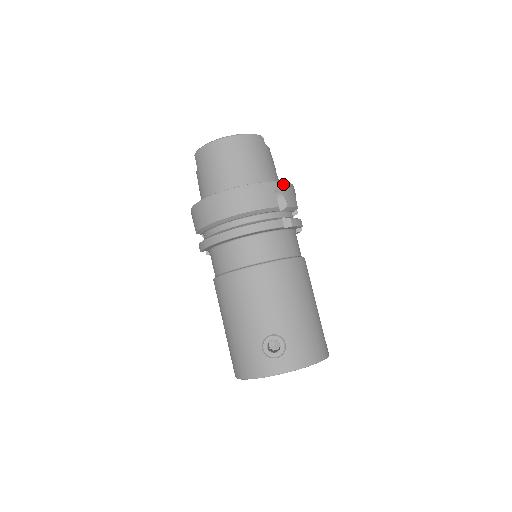
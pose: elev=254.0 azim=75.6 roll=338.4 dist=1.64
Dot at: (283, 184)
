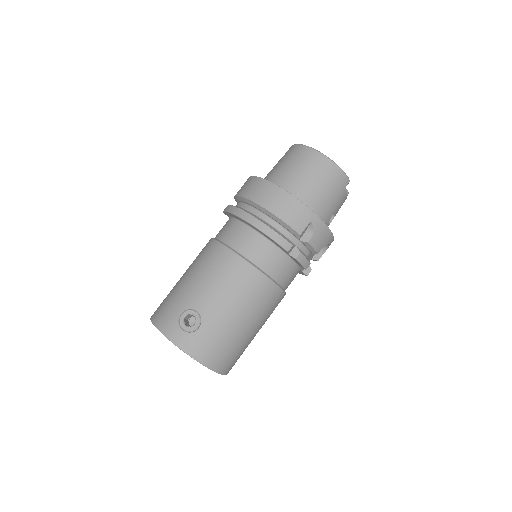
Dot at: (323, 225)
